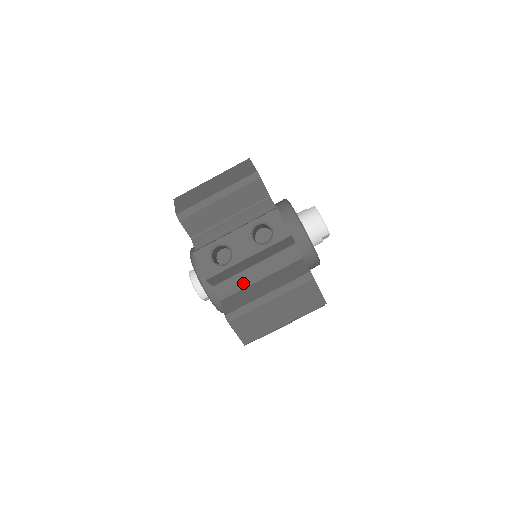
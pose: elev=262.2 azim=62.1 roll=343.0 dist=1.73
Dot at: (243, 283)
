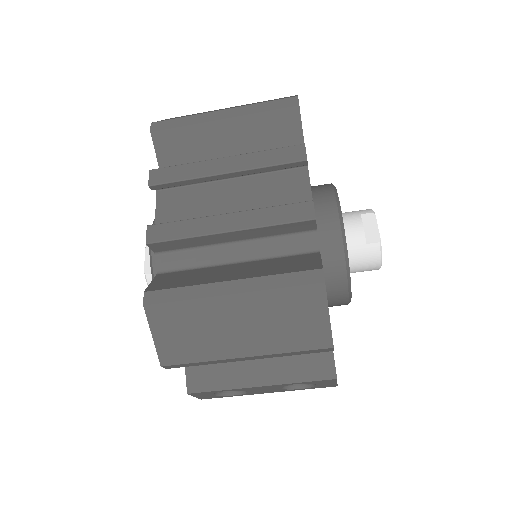
Dot at: occluded
